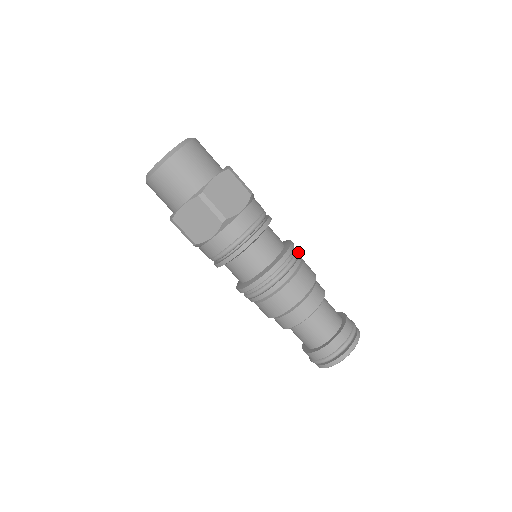
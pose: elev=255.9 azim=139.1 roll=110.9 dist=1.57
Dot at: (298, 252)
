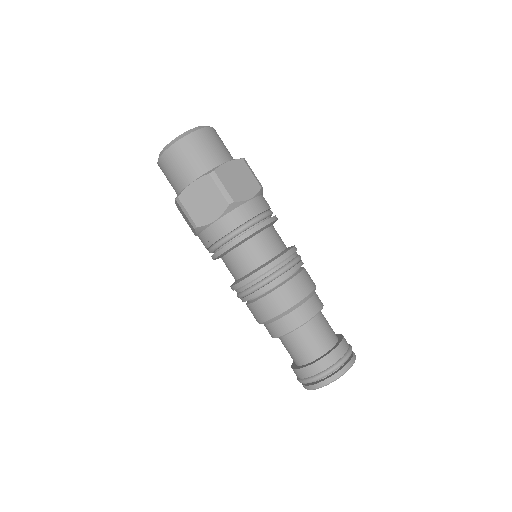
Dot at: (281, 271)
